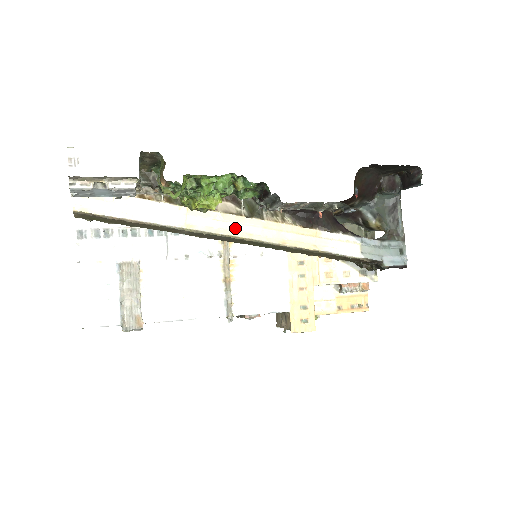
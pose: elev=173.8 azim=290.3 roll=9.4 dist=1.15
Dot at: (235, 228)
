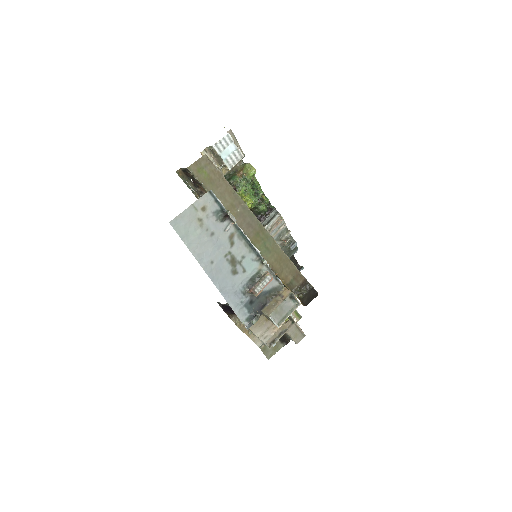
Dot at: occluded
